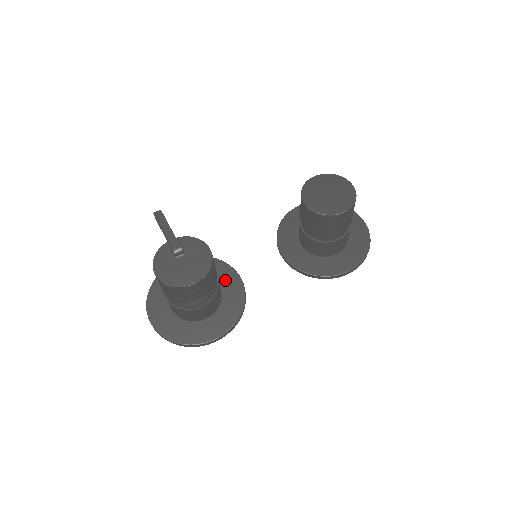
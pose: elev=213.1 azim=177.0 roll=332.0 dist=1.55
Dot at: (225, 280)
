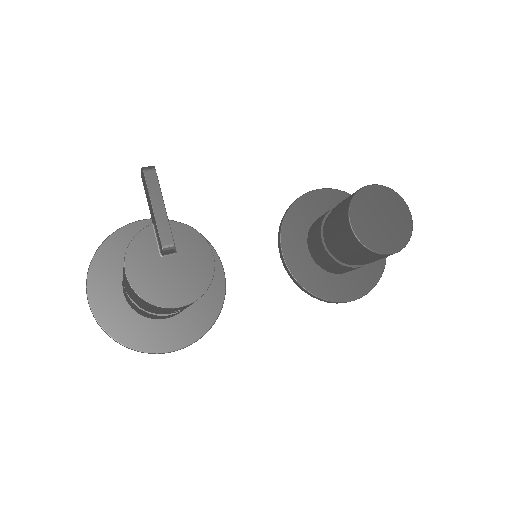
Dot at: occluded
